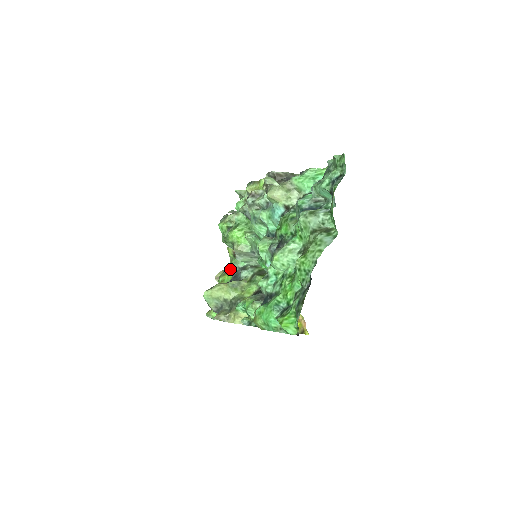
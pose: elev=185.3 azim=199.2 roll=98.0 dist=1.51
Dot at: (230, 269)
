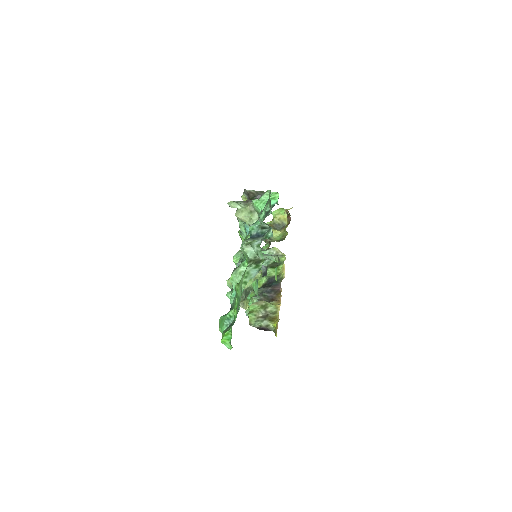
Dot at: occluded
